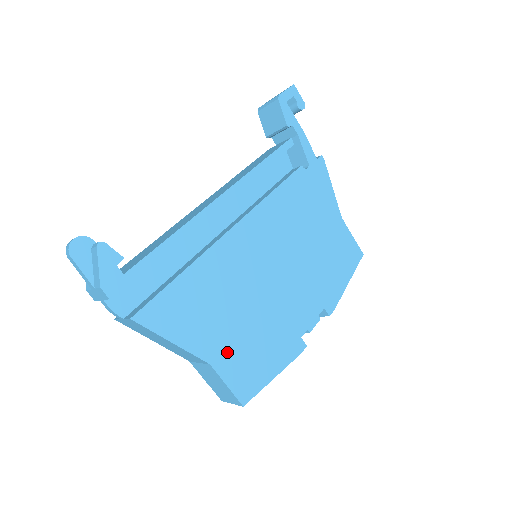
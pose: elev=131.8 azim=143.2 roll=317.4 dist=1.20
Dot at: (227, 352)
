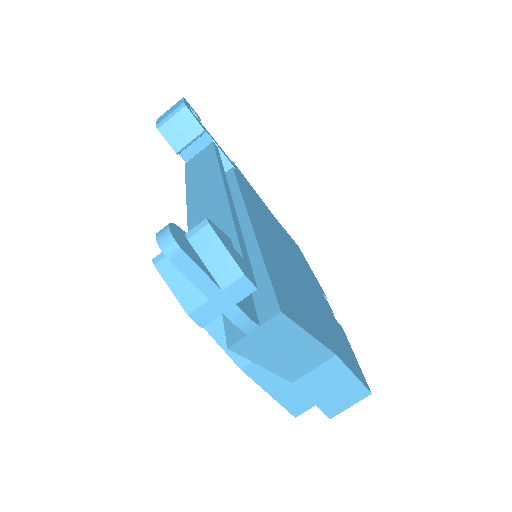
Dot at: (331, 340)
